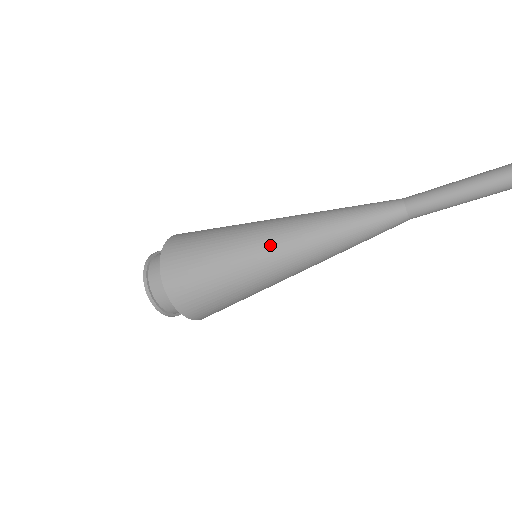
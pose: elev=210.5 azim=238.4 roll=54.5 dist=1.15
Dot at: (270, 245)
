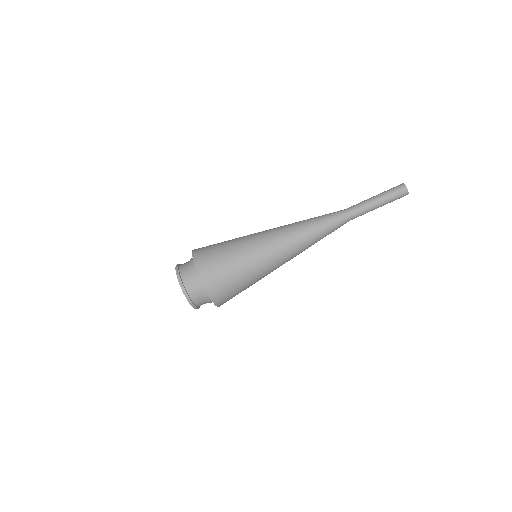
Dot at: (267, 230)
